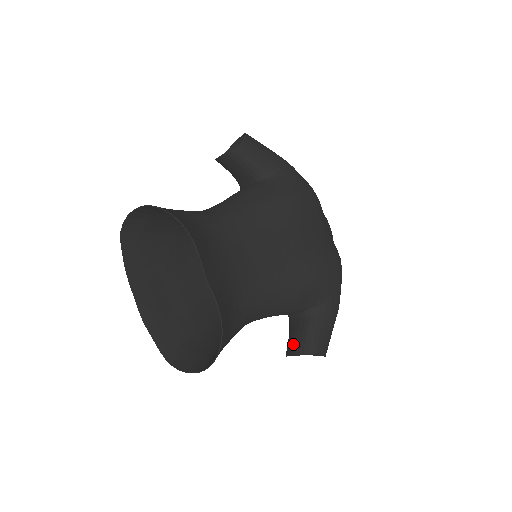
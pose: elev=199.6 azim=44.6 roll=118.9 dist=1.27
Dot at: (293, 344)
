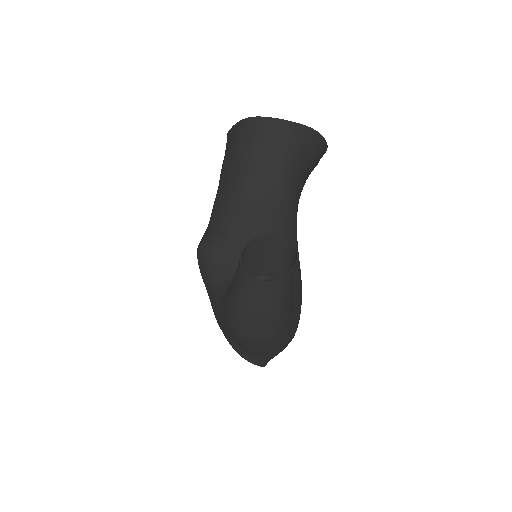
Dot at: (267, 247)
